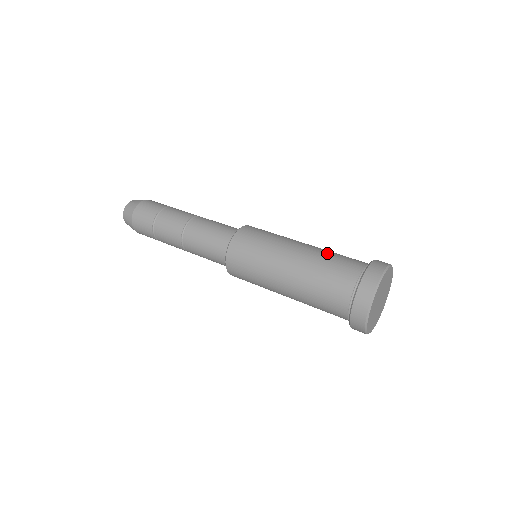
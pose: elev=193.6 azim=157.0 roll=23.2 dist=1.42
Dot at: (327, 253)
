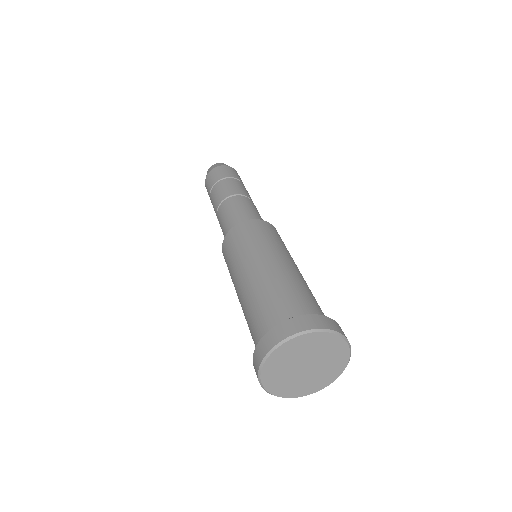
Dot at: occluded
